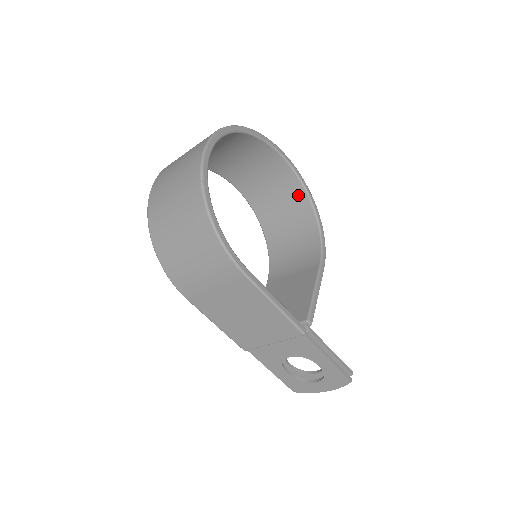
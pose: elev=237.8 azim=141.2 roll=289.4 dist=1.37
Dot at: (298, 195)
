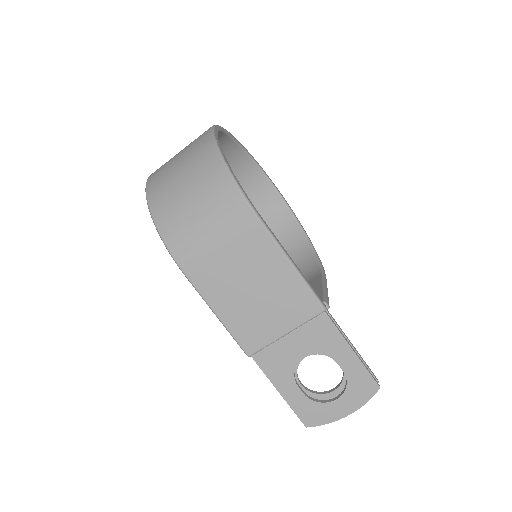
Dot at: (288, 224)
